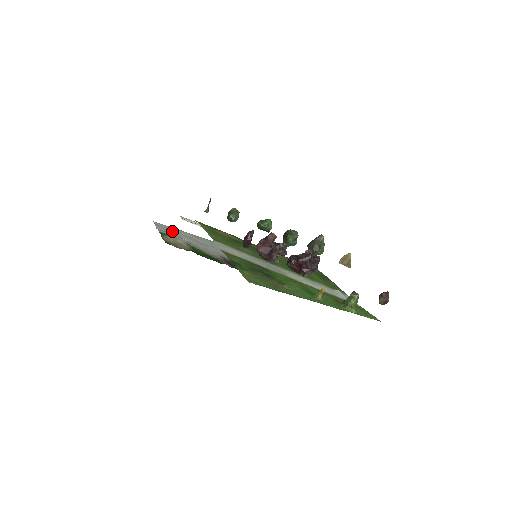
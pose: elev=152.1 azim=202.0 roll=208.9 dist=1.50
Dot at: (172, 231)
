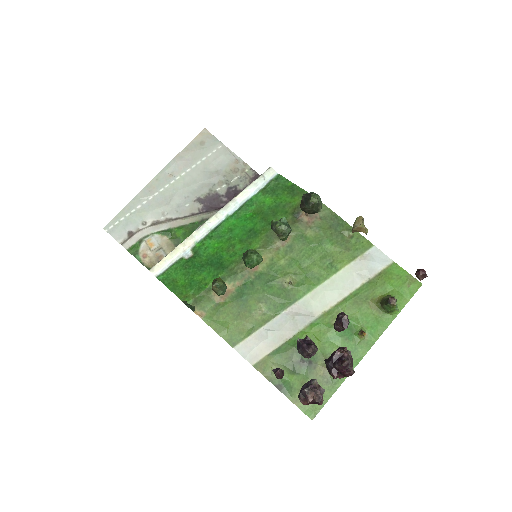
Dot at: (129, 221)
